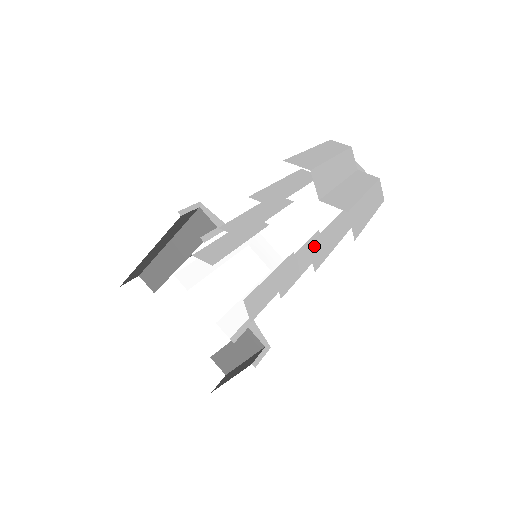
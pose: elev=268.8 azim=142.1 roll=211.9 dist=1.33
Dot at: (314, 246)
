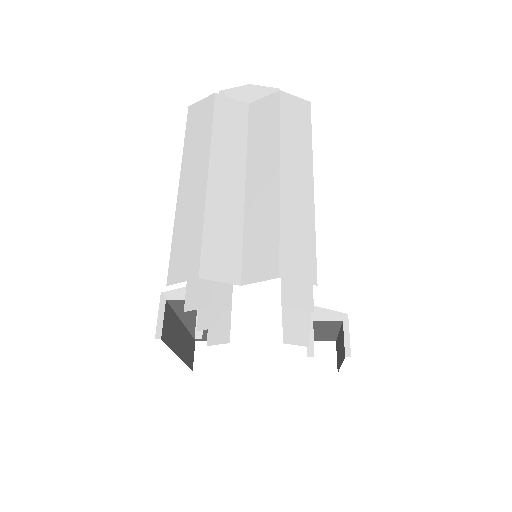
Dot at: (288, 287)
